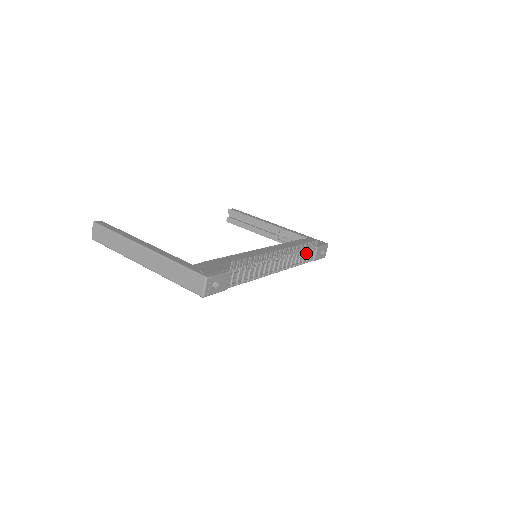
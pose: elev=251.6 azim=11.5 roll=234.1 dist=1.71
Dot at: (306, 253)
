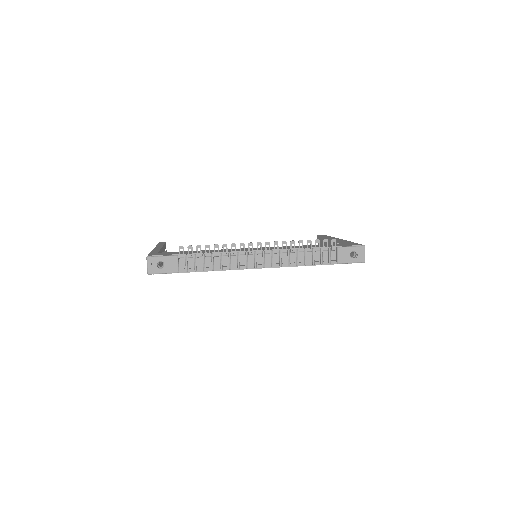
Dot at: (319, 253)
